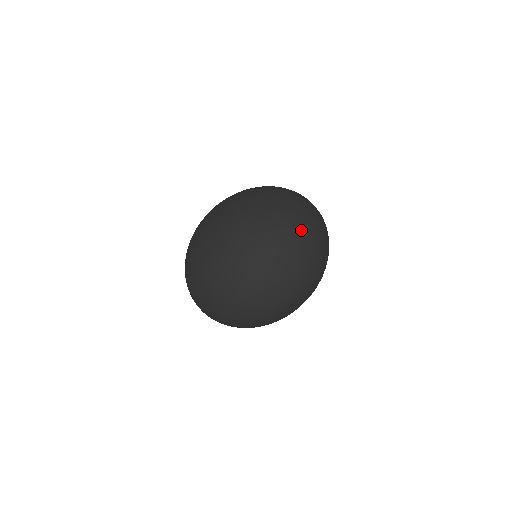
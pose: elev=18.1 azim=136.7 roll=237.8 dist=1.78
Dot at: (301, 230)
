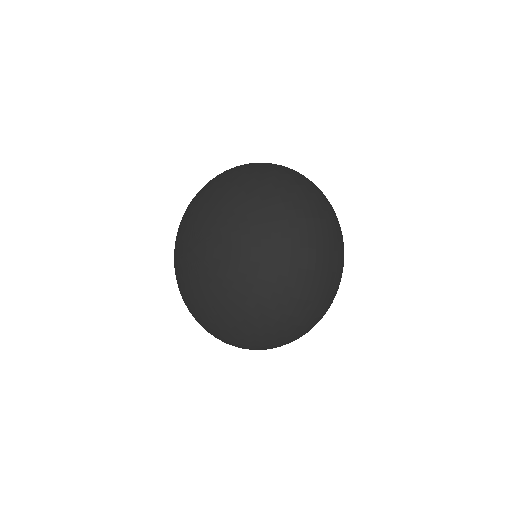
Dot at: (303, 199)
